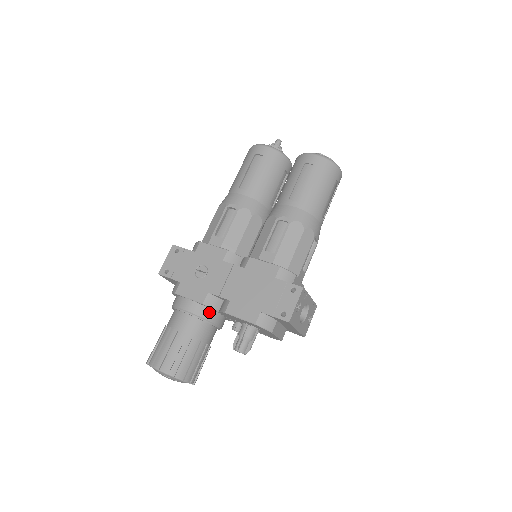
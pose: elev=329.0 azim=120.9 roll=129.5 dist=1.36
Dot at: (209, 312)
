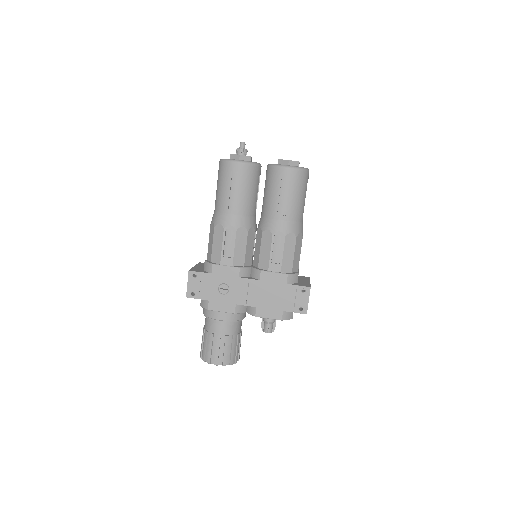
Dot at: (239, 314)
